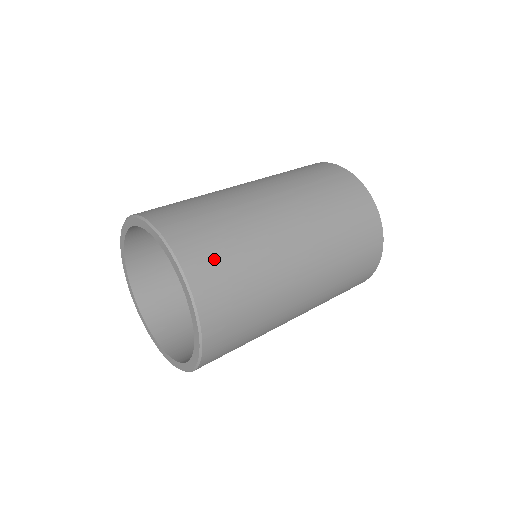
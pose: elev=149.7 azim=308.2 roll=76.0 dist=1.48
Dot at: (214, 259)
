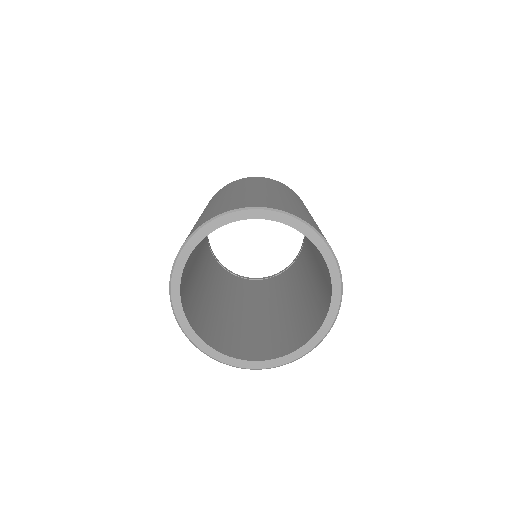
Dot at: (253, 201)
